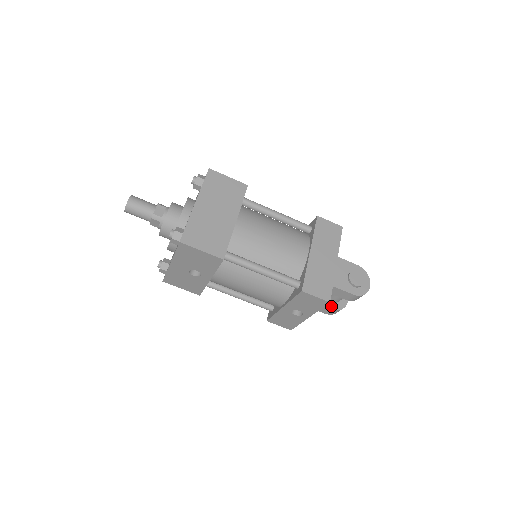
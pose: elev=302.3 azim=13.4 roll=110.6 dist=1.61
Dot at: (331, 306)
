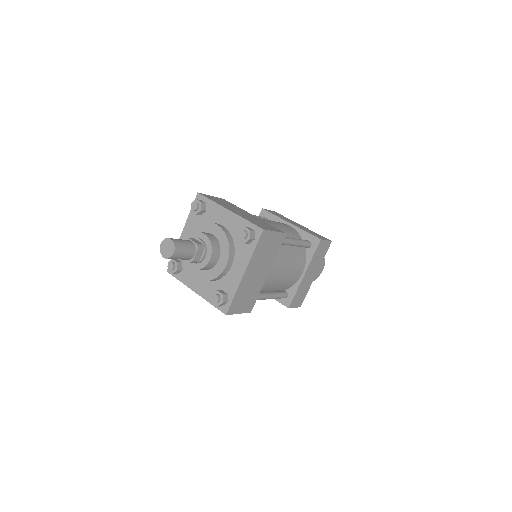
Dot at: occluded
